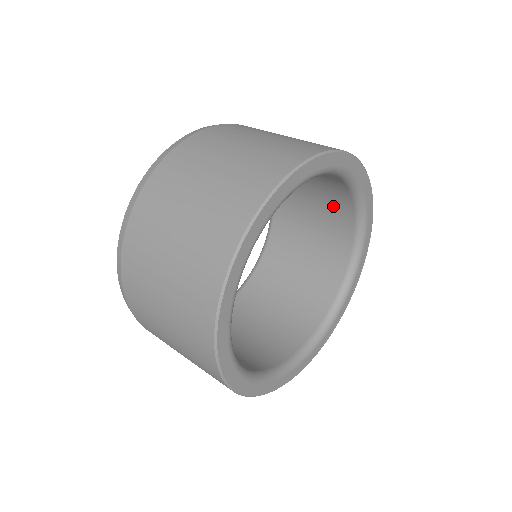
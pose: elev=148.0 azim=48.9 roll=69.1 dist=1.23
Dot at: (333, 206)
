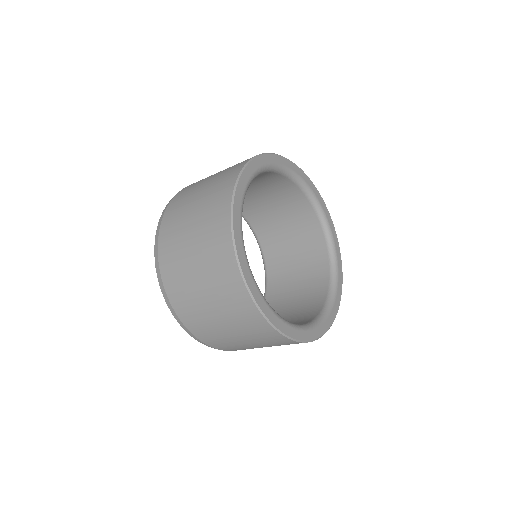
Dot at: (313, 282)
